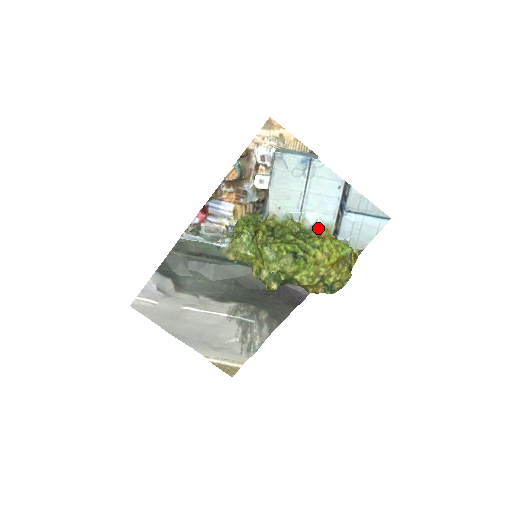
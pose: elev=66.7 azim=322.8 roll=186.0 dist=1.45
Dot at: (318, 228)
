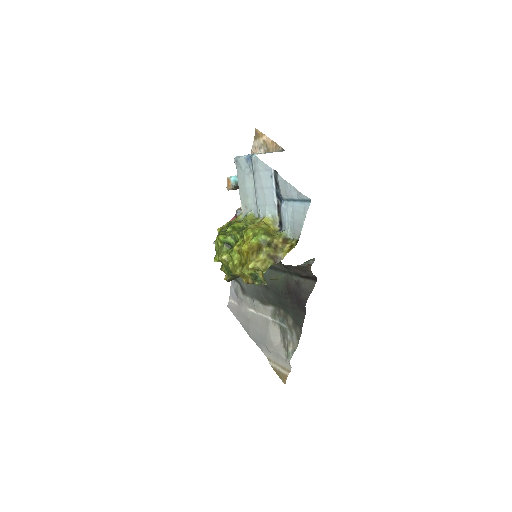
Dot at: (261, 220)
